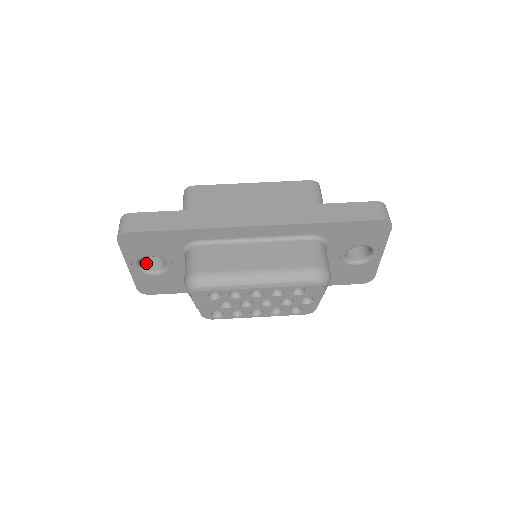
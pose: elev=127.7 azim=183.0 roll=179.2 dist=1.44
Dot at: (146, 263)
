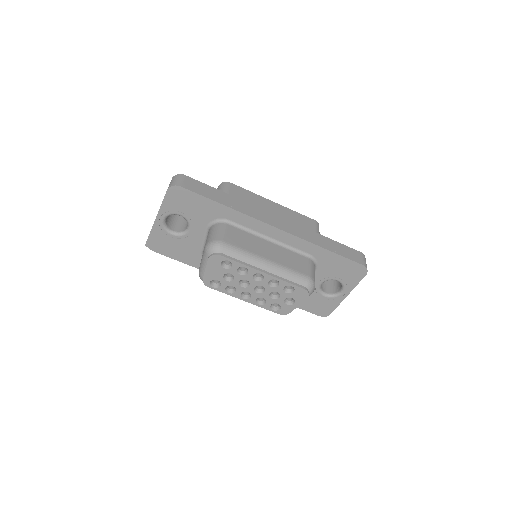
Dot at: (169, 222)
